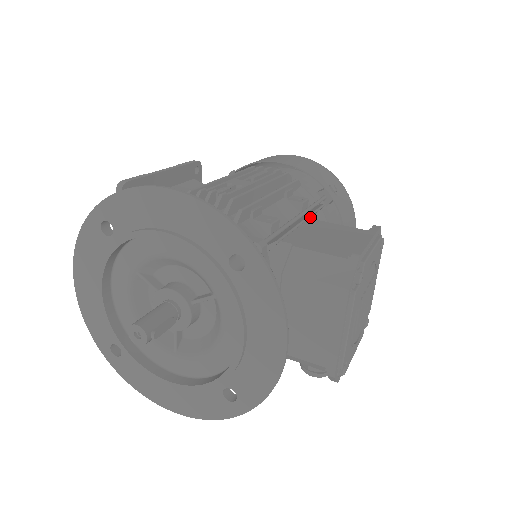
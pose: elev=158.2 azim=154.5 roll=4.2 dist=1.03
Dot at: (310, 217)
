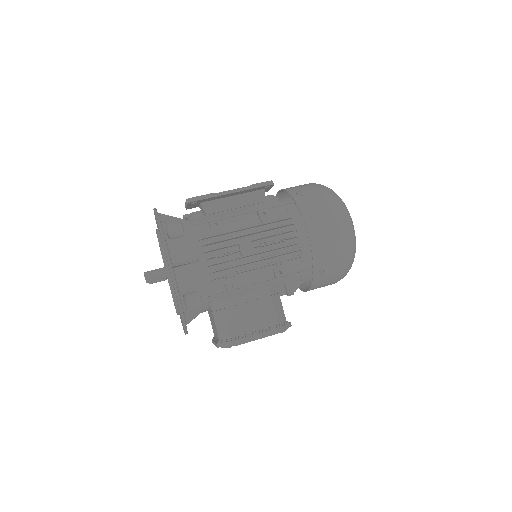
Dot at: (277, 283)
